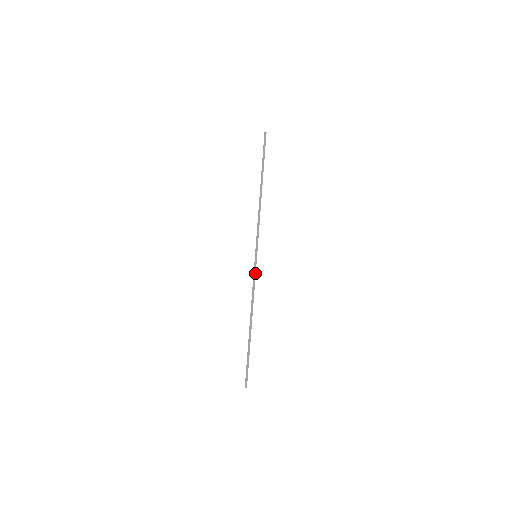
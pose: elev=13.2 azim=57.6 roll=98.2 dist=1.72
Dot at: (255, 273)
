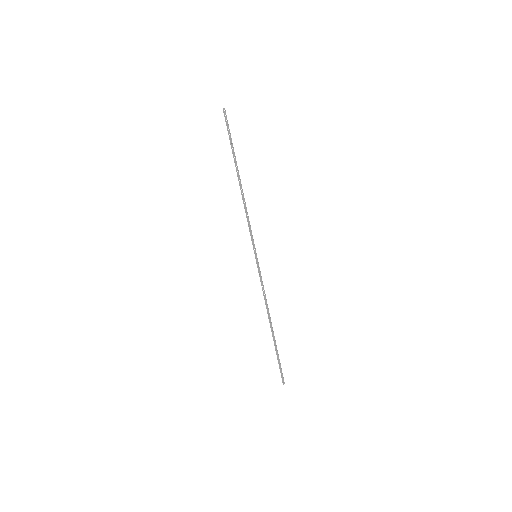
Dot at: (260, 274)
